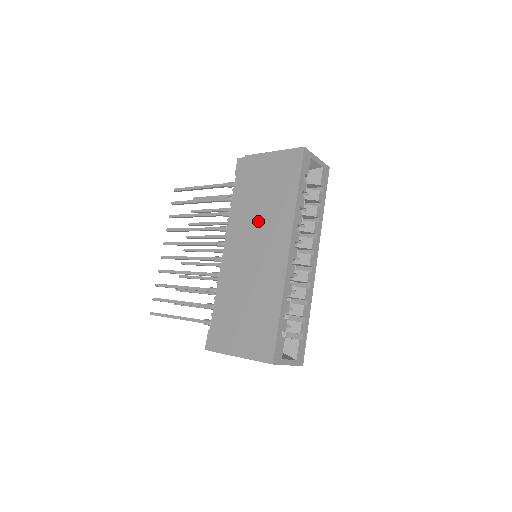
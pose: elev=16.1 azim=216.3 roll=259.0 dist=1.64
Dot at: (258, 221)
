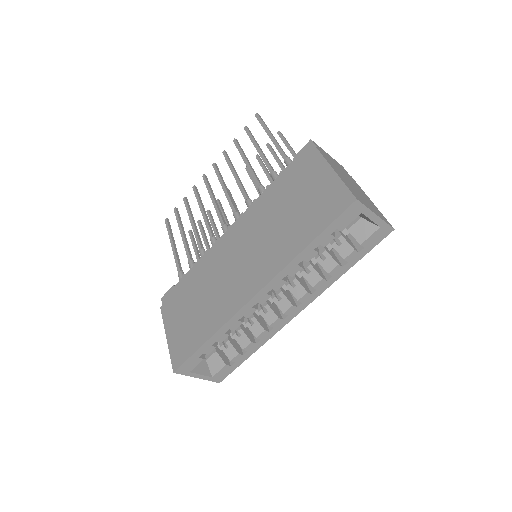
Dot at: (264, 234)
